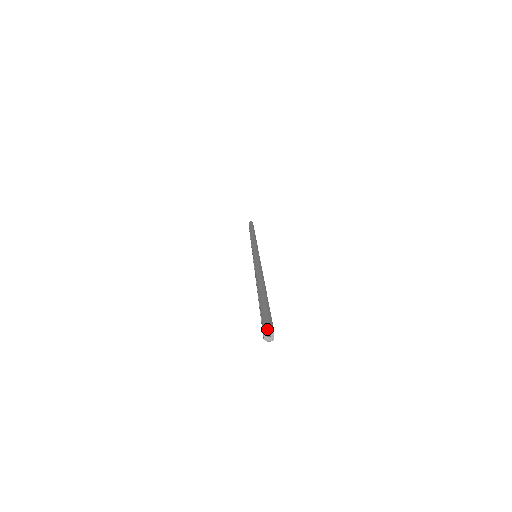
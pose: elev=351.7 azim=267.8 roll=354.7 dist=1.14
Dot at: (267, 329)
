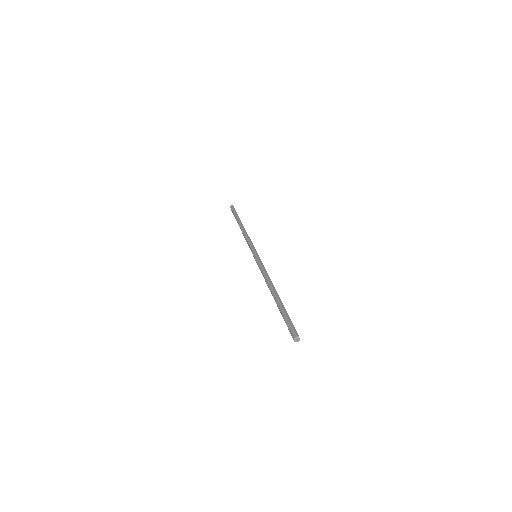
Dot at: (296, 337)
